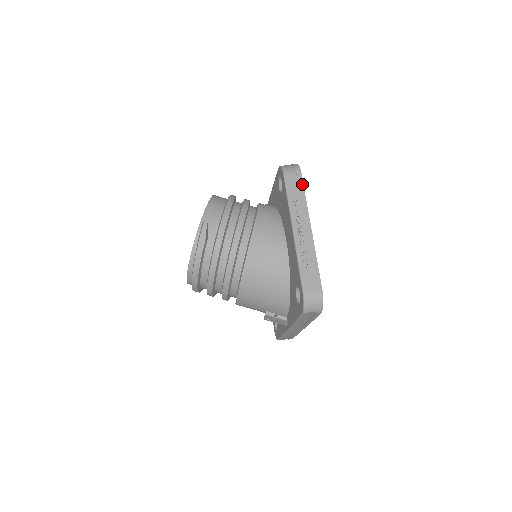
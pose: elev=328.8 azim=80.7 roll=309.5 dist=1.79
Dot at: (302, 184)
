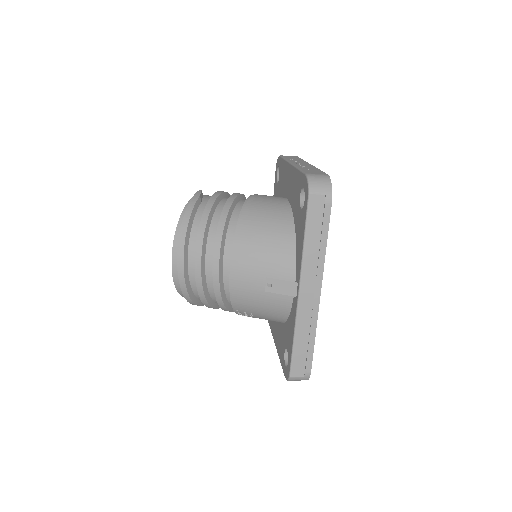
Dot at: (298, 157)
